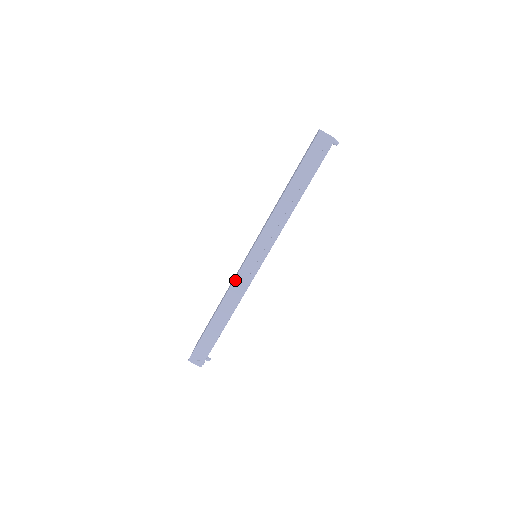
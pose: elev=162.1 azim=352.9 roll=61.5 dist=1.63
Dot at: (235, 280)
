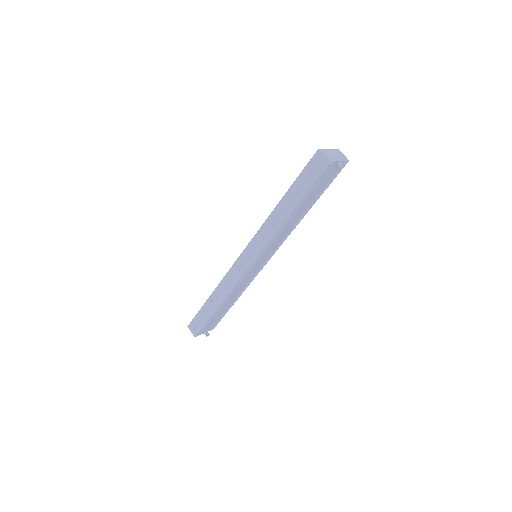
Dot at: (230, 271)
